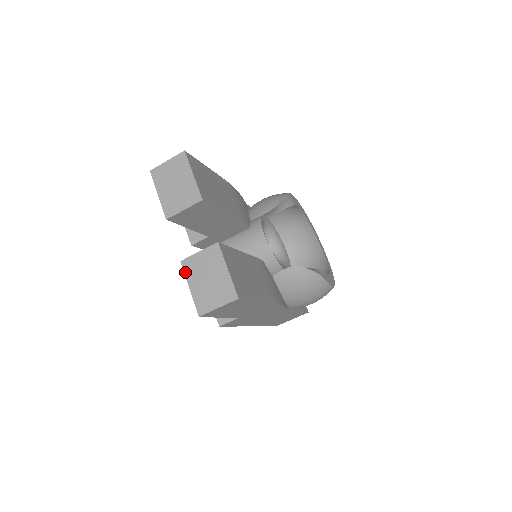
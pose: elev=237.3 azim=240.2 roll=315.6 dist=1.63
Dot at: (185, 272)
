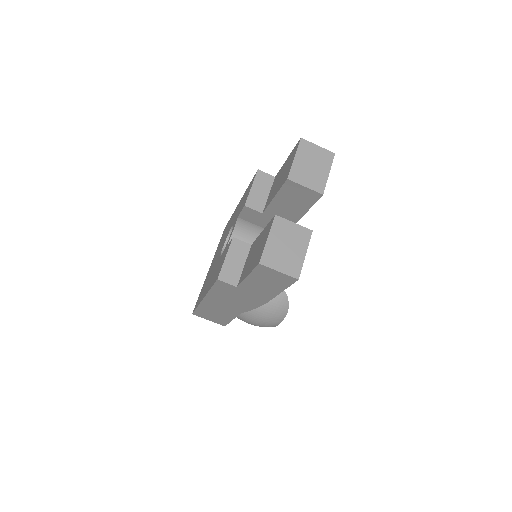
Dot at: (273, 225)
